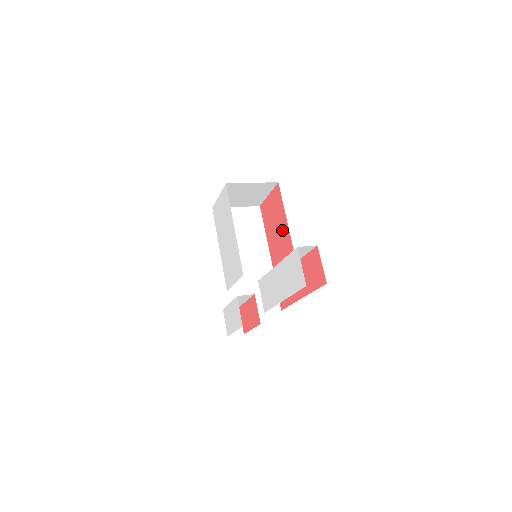
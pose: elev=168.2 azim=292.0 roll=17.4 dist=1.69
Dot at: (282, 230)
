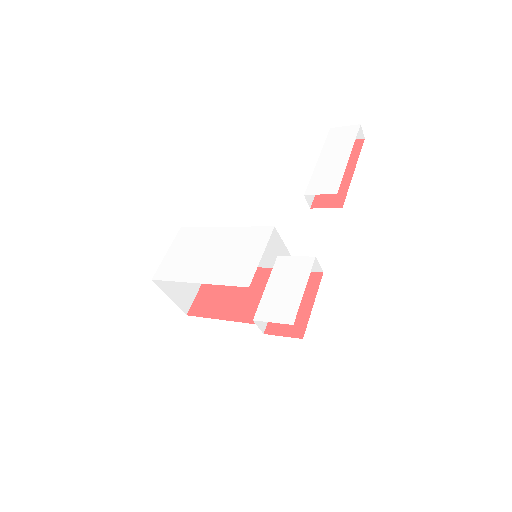
Dot at: occluded
